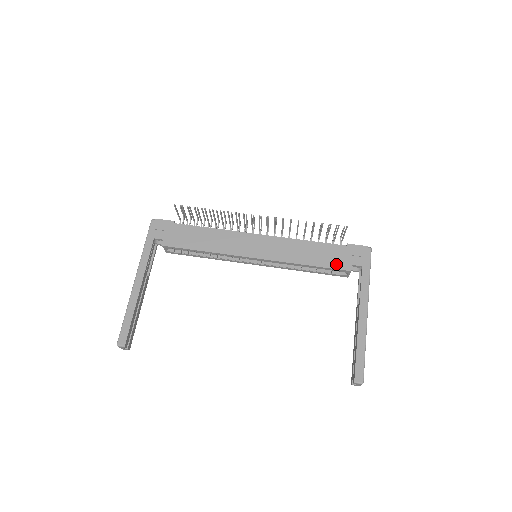
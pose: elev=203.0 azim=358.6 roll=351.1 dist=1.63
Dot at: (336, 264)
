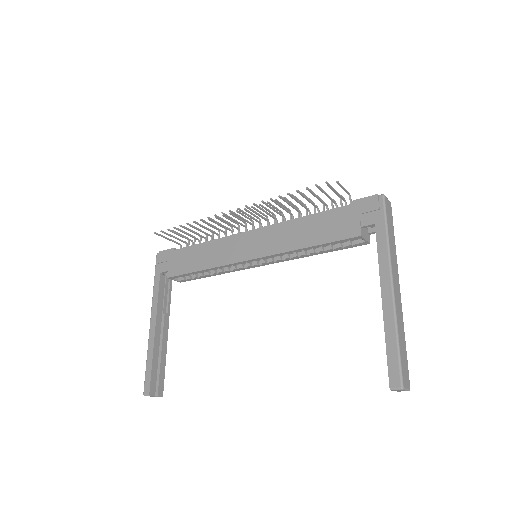
Dot at: (341, 233)
